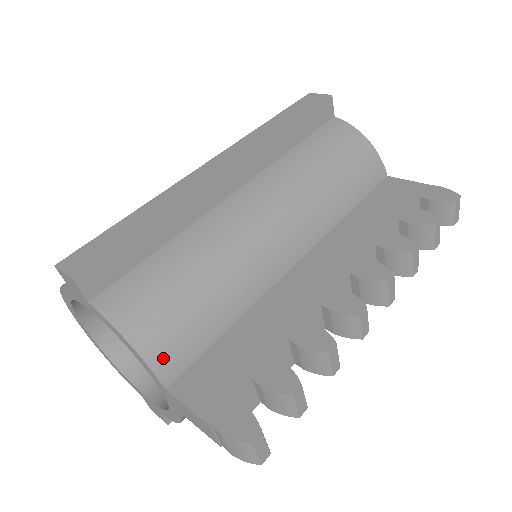
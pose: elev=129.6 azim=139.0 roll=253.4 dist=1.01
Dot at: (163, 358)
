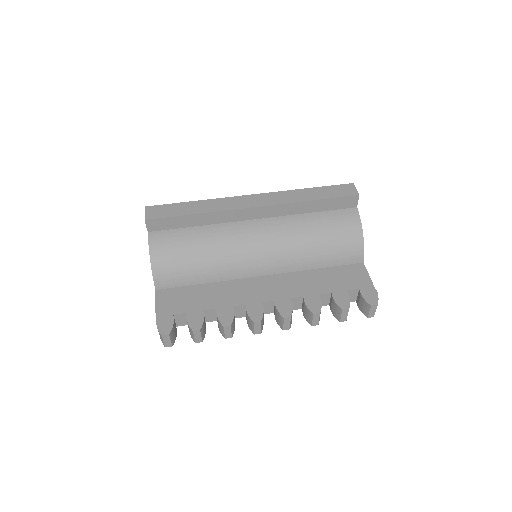
Dot at: (161, 277)
